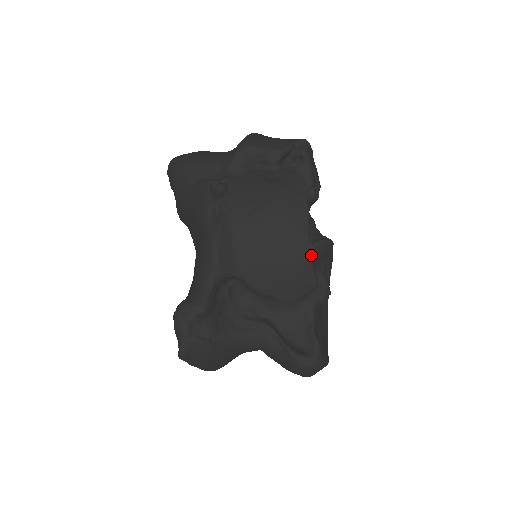
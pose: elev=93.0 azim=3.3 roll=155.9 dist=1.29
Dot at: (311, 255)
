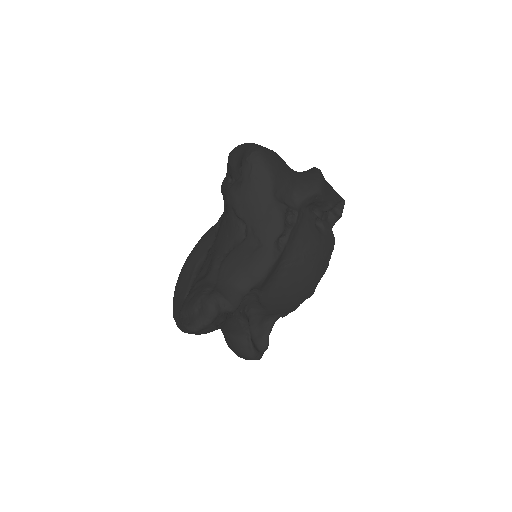
Dot at: (309, 297)
